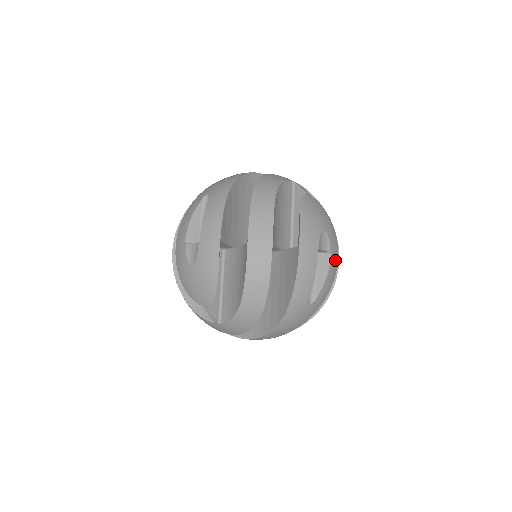
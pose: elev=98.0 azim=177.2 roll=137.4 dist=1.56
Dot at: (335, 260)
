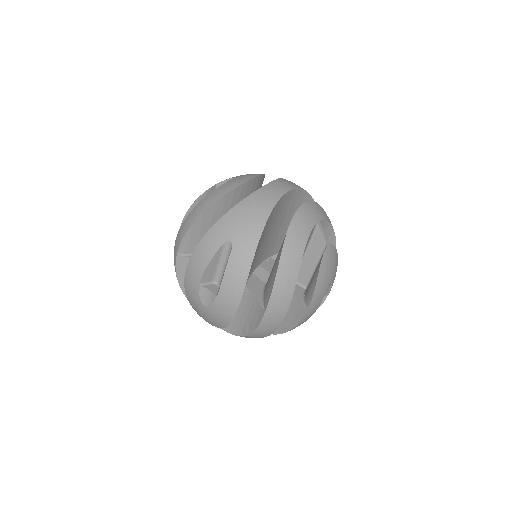
Dot at: occluded
